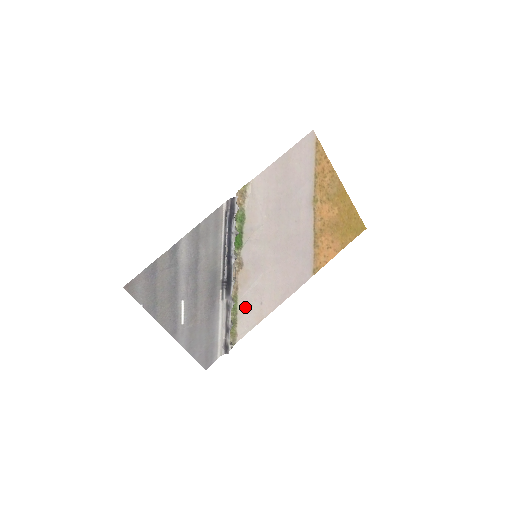
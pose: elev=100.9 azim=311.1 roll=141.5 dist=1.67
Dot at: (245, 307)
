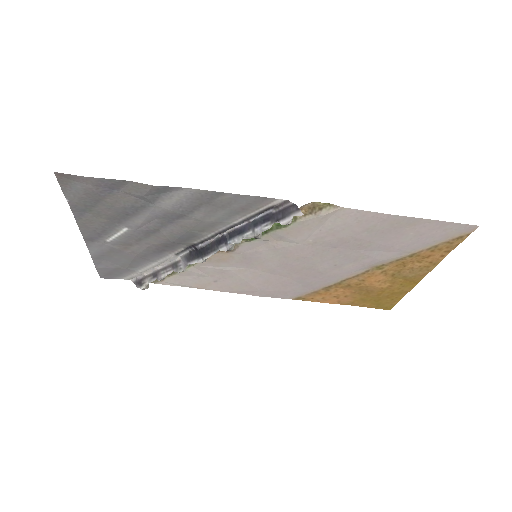
Dot at: (195, 273)
